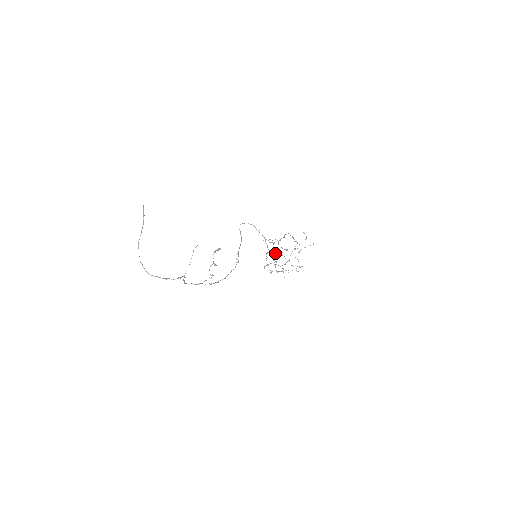
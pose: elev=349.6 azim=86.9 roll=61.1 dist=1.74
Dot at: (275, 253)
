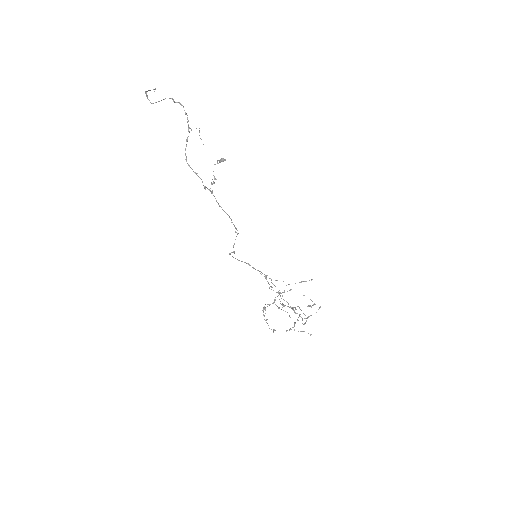
Dot at: occluded
